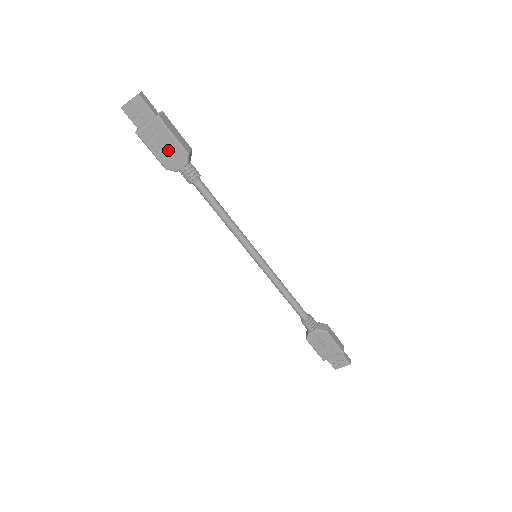
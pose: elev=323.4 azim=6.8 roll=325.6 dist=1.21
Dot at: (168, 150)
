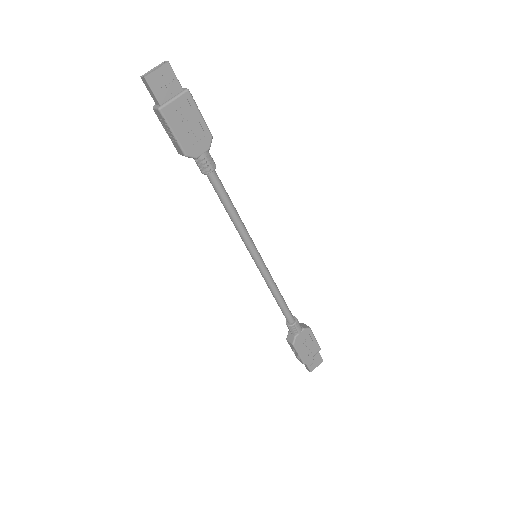
Dot at: (193, 131)
